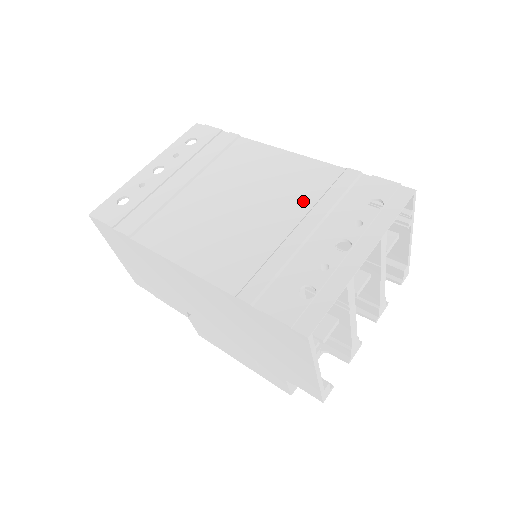
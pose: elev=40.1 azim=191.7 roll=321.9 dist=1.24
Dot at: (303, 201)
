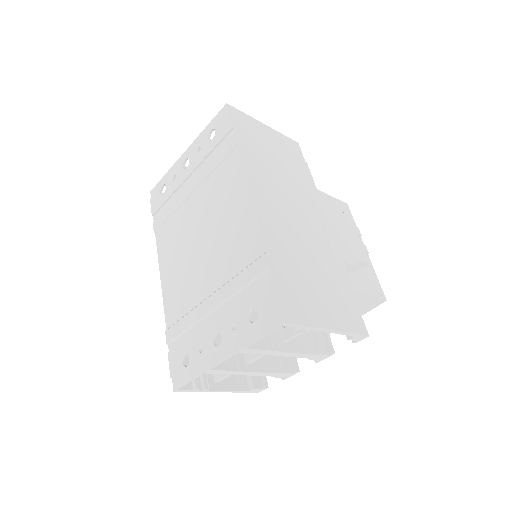
Dot at: (226, 270)
